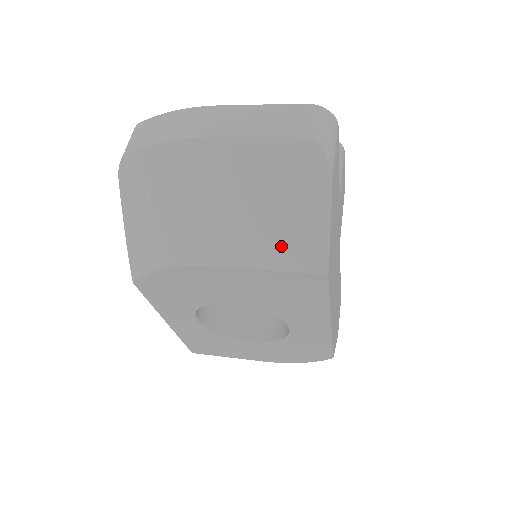
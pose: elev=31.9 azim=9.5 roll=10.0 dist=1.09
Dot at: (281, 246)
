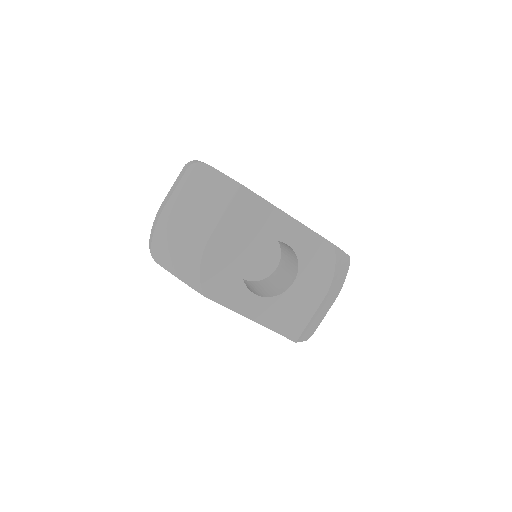
Dot at: (220, 199)
